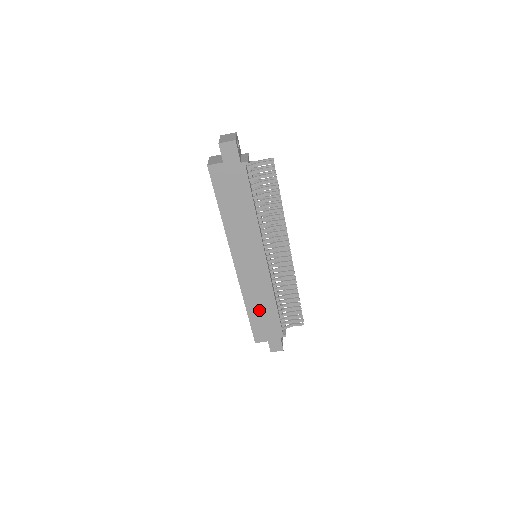
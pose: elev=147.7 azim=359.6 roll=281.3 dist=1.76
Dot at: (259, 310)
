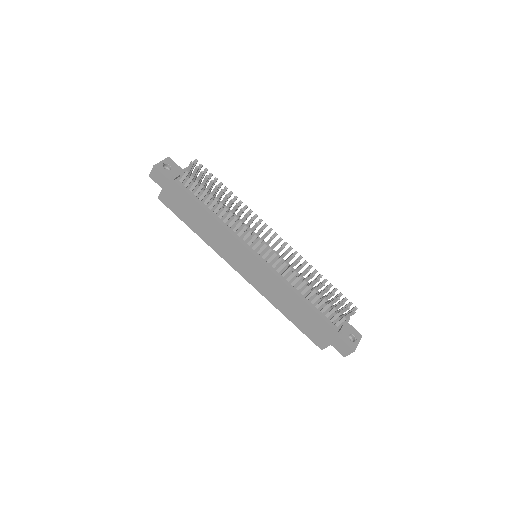
Dot at: (294, 311)
